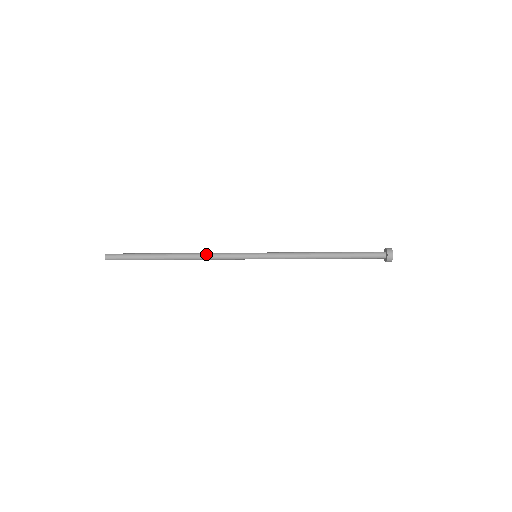
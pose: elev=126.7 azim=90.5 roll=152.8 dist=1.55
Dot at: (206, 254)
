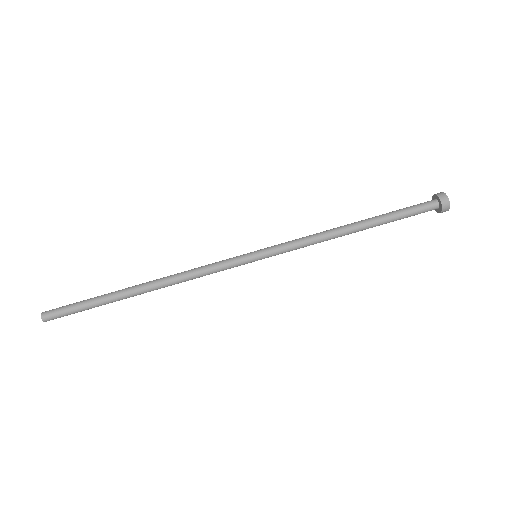
Dot at: (185, 275)
